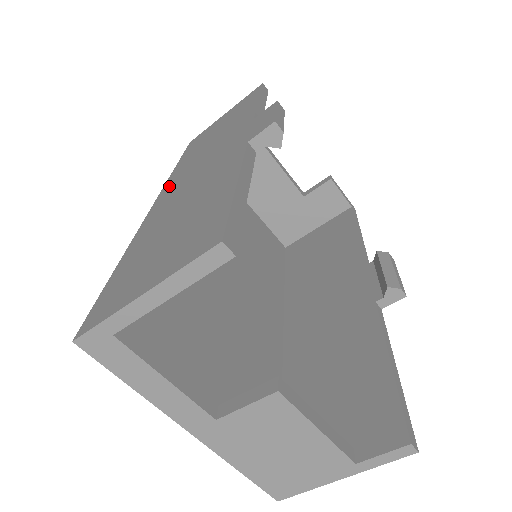
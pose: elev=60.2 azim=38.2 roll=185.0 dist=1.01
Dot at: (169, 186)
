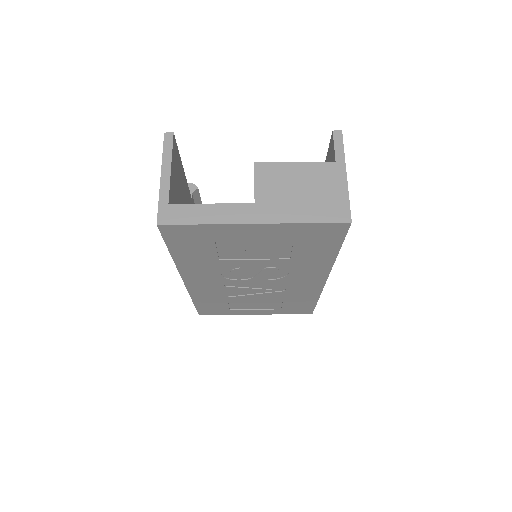
Dot at: occluded
